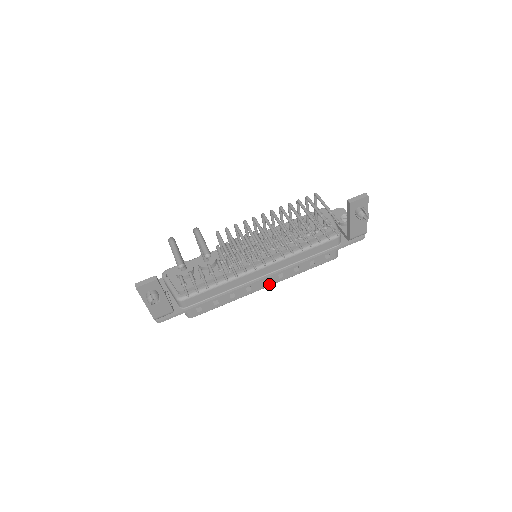
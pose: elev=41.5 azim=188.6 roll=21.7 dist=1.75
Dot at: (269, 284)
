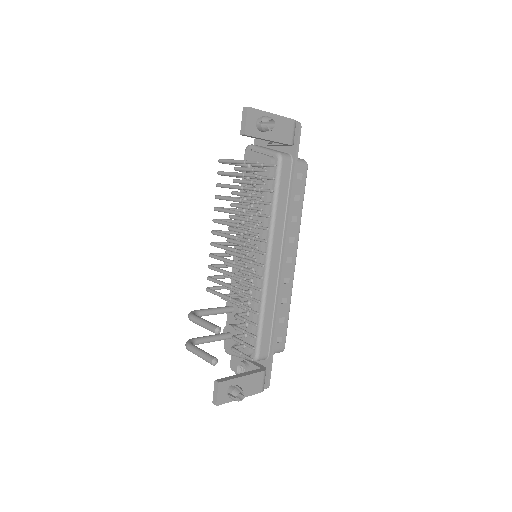
Dot at: (294, 255)
